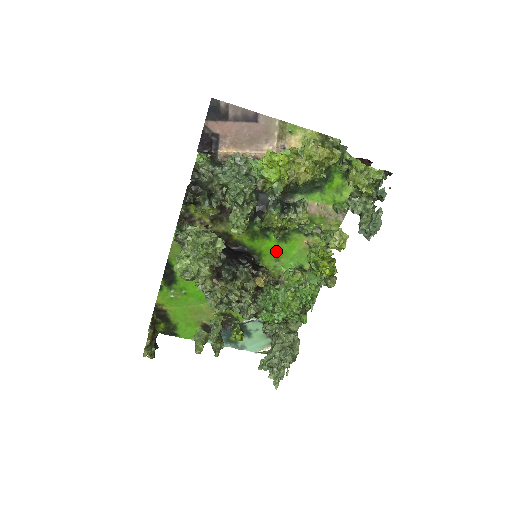
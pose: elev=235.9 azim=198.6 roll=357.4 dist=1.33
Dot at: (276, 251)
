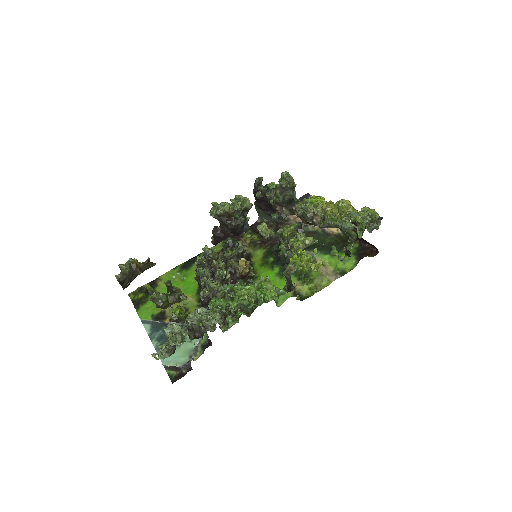
Dot at: occluded
